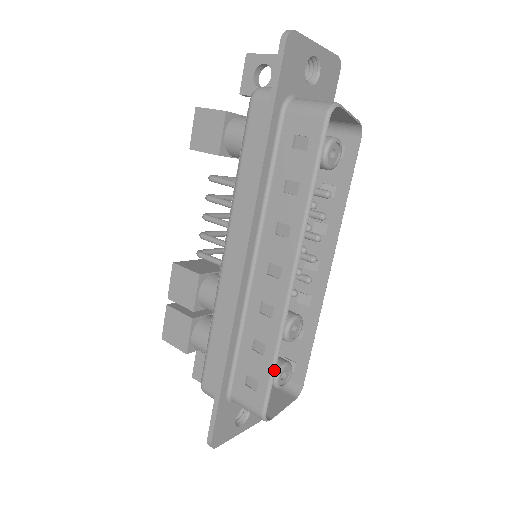
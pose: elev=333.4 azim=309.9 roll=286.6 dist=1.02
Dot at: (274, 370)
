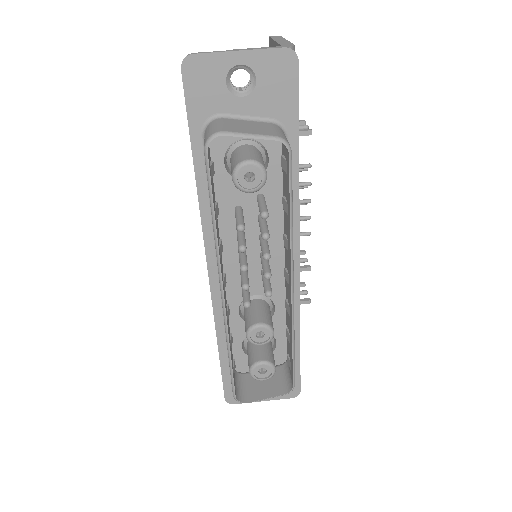
Dot at: (231, 366)
